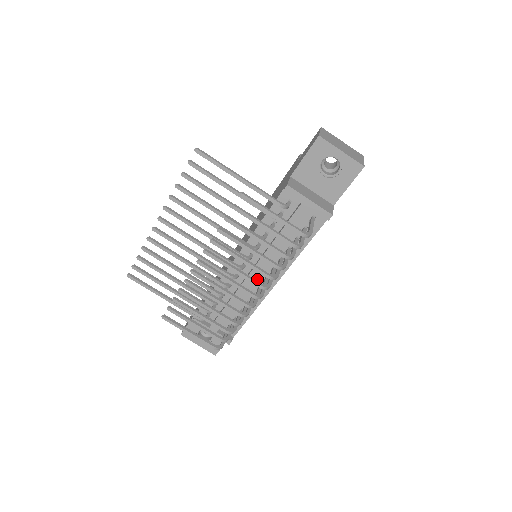
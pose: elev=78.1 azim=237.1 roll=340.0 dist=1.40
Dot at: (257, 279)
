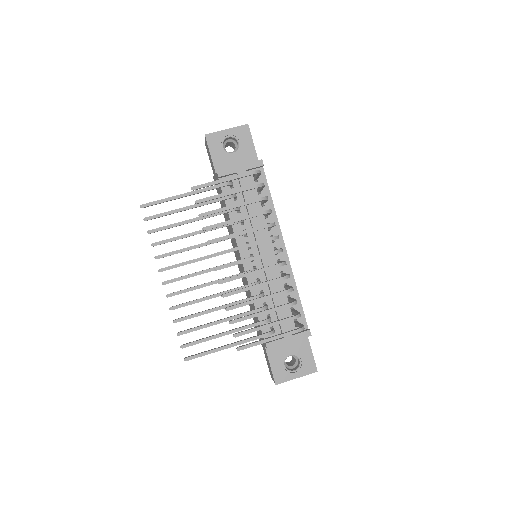
Dot at: (271, 260)
